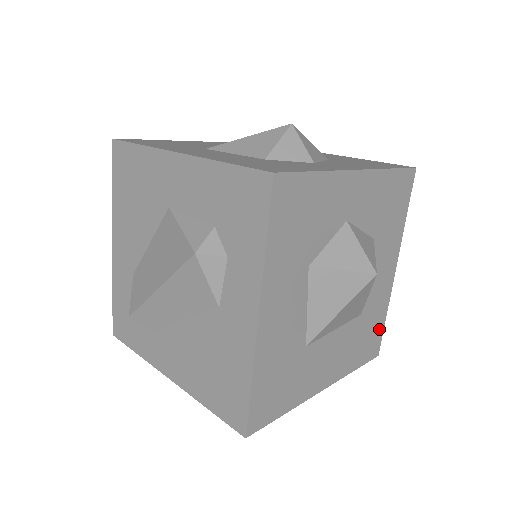
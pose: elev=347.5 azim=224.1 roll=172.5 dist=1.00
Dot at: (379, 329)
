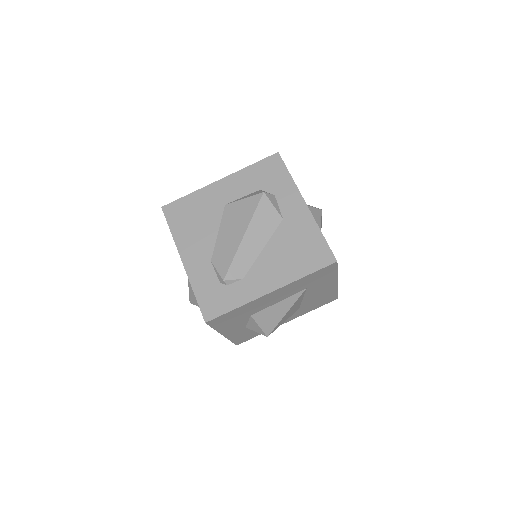
Dot at: occluded
